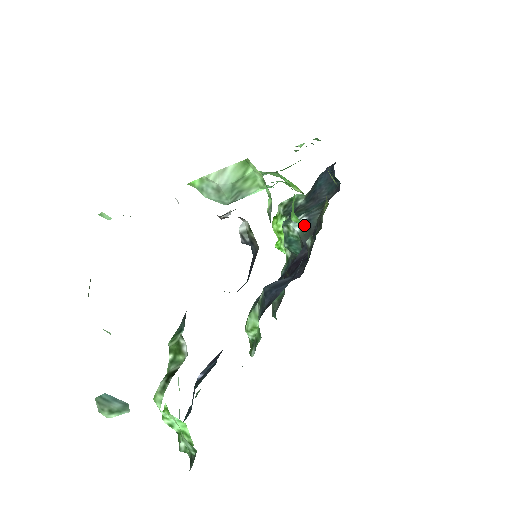
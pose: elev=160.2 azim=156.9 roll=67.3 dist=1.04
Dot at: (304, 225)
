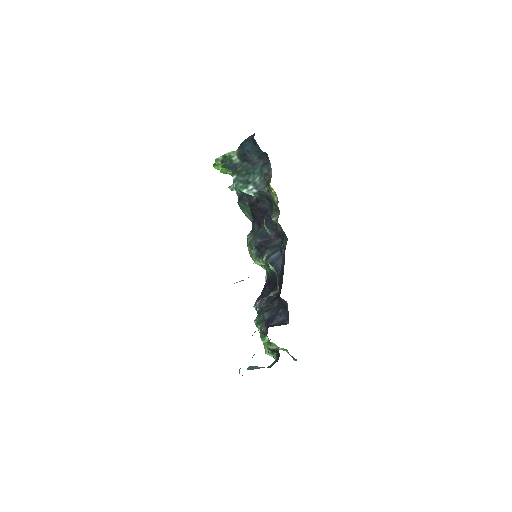
Dot at: (257, 194)
